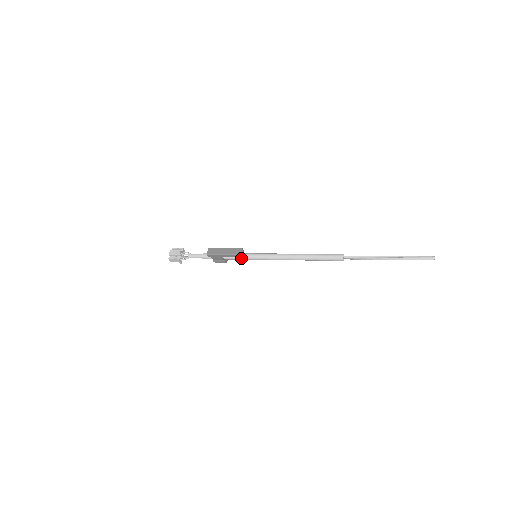
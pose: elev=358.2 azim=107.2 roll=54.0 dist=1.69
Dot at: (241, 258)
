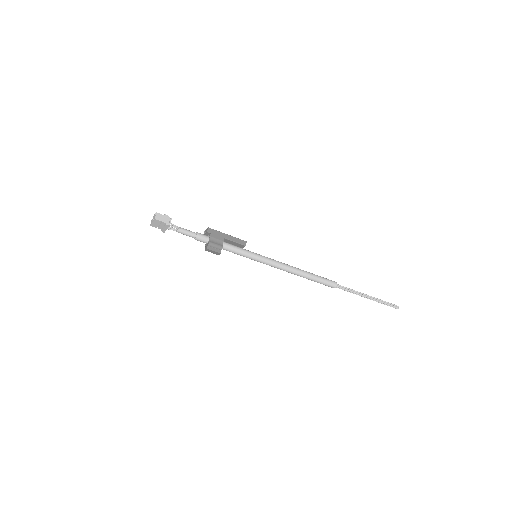
Dot at: (242, 249)
